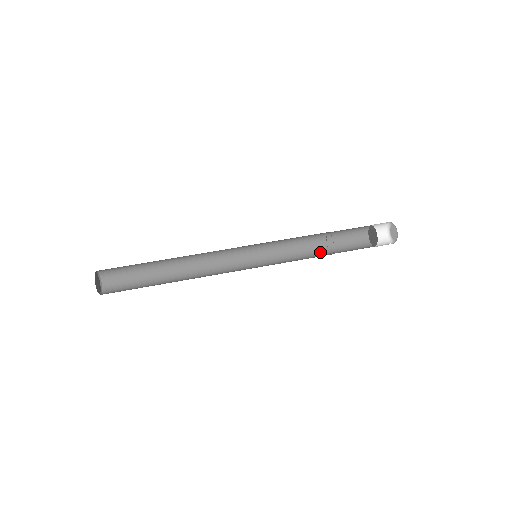
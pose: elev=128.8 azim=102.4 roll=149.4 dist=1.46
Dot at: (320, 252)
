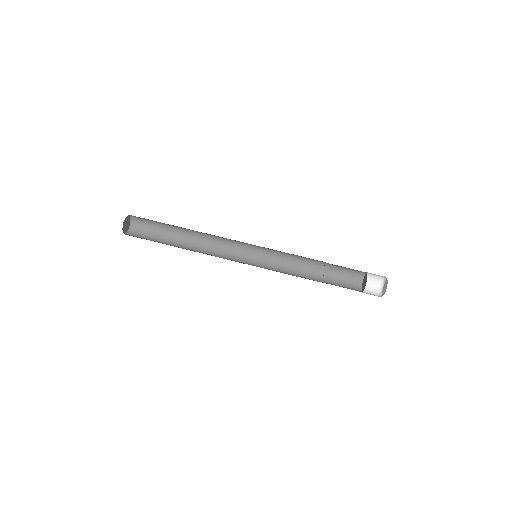
Dot at: (316, 265)
